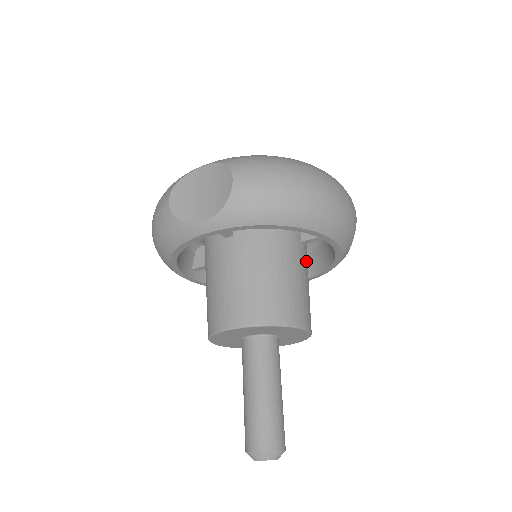
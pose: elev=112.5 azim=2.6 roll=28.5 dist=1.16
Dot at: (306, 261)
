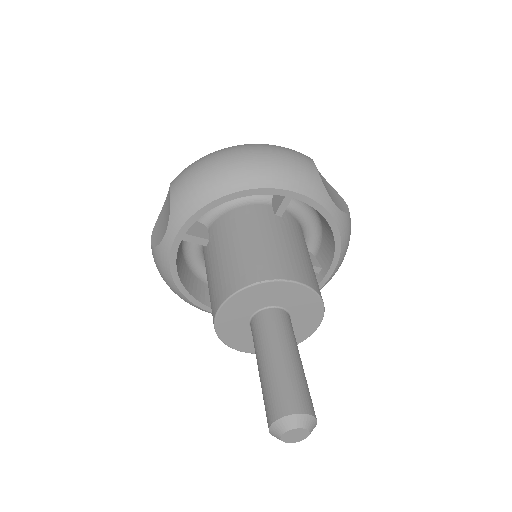
Dot at: (289, 230)
